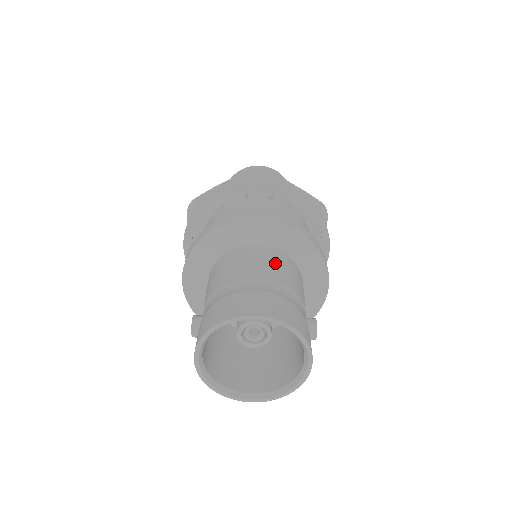
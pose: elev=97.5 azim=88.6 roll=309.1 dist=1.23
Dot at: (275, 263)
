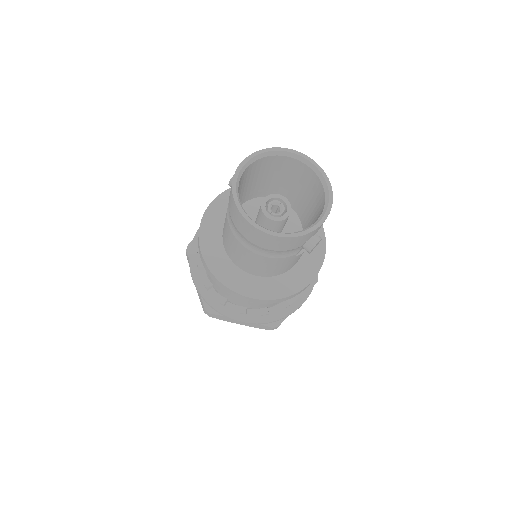
Dot at: occluded
